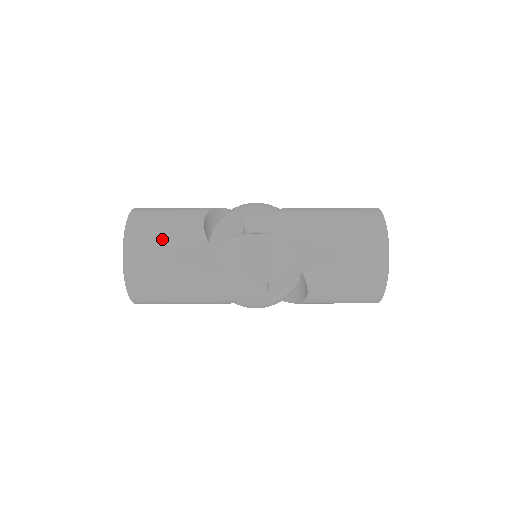
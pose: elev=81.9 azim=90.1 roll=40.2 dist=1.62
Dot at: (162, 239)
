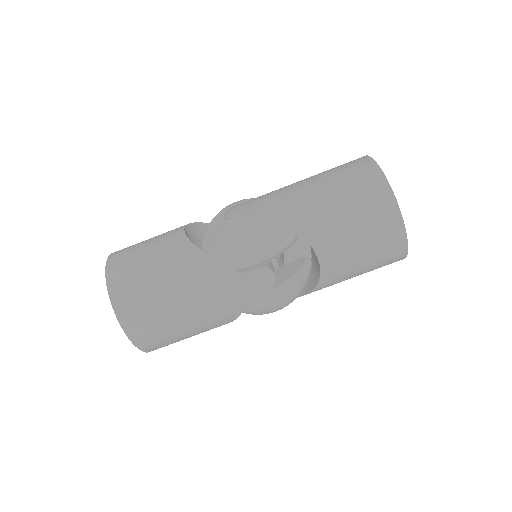
Dot at: (144, 257)
